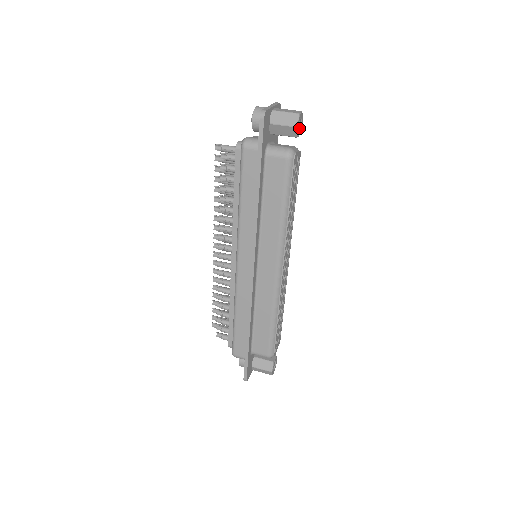
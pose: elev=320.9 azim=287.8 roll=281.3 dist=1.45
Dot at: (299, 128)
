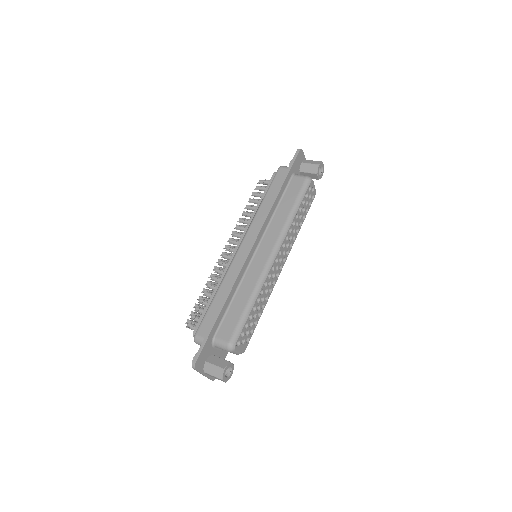
Dot at: (319, 175)
